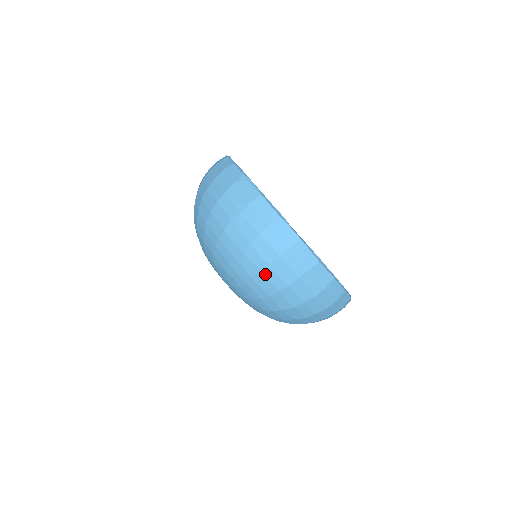
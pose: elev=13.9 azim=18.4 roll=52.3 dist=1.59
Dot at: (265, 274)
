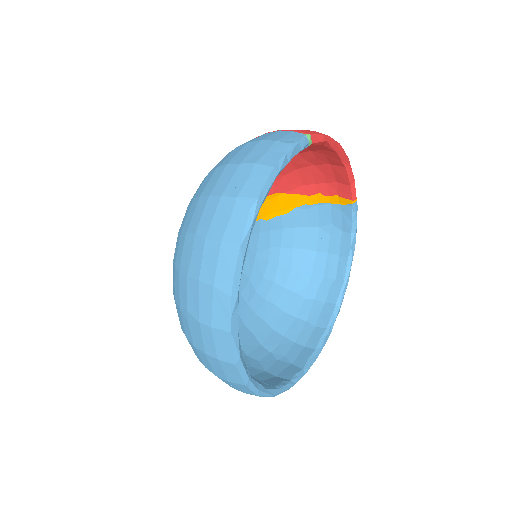
Dot at: (182, 314)
